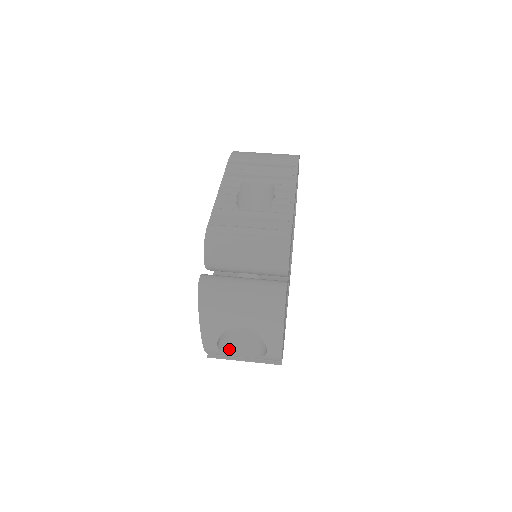
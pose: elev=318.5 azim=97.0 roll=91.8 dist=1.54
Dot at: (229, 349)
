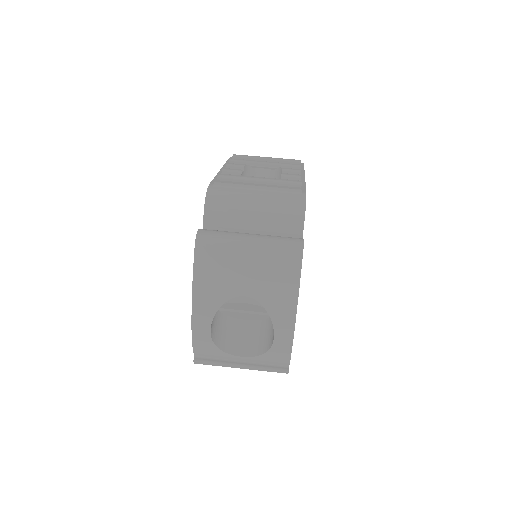
Dot at: (223, 344)
